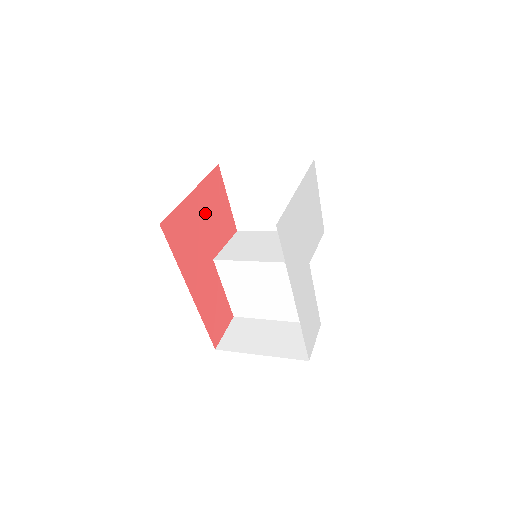
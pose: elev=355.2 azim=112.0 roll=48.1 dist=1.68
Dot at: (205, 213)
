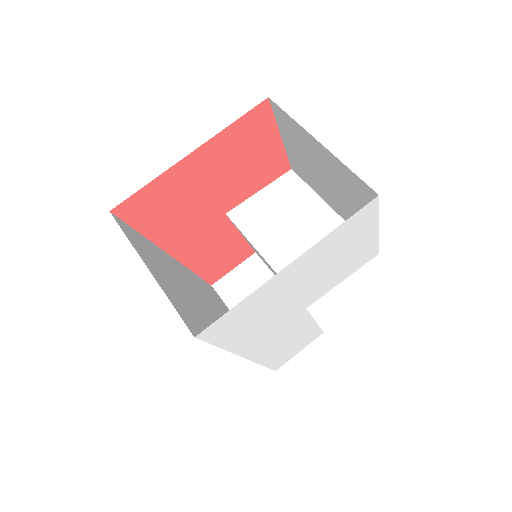
Dot at: (218, 170)
